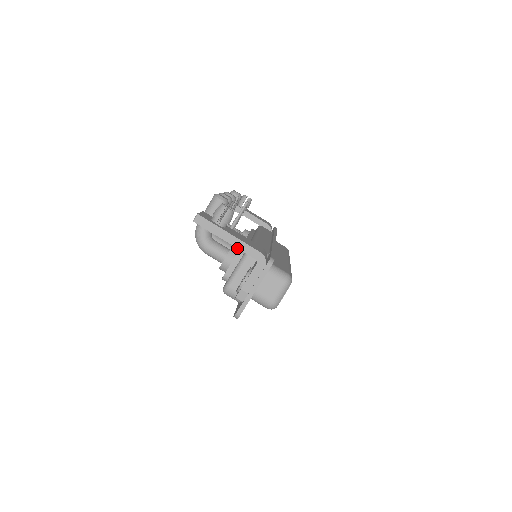
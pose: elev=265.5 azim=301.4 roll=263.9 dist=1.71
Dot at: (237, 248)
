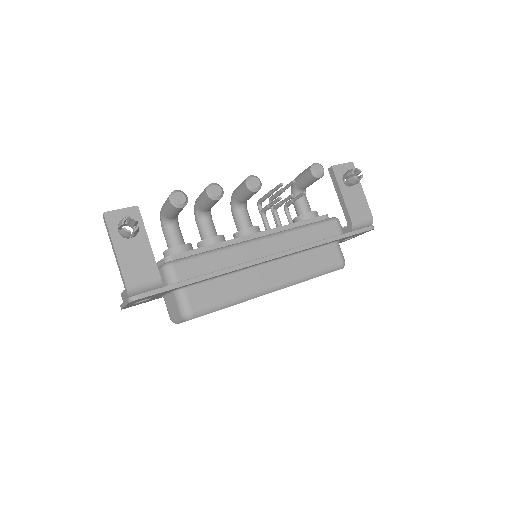
Dot at: (179, 250)
